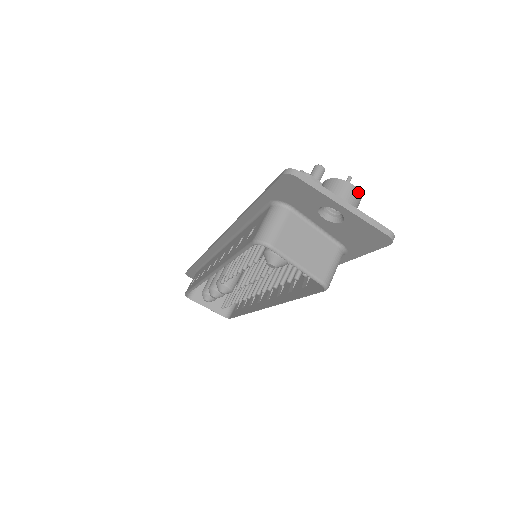
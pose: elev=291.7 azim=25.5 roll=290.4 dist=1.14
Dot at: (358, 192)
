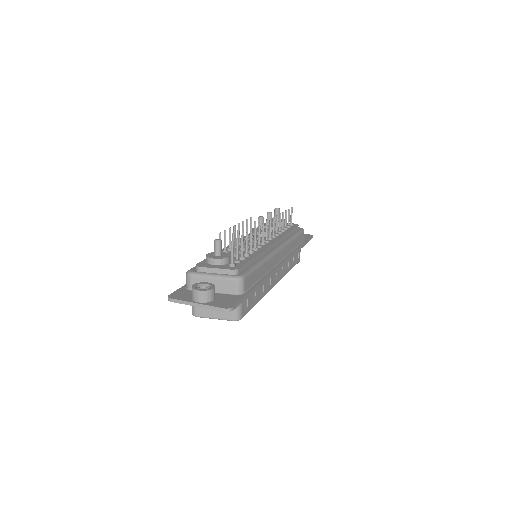
Dot at: (203, 292)
